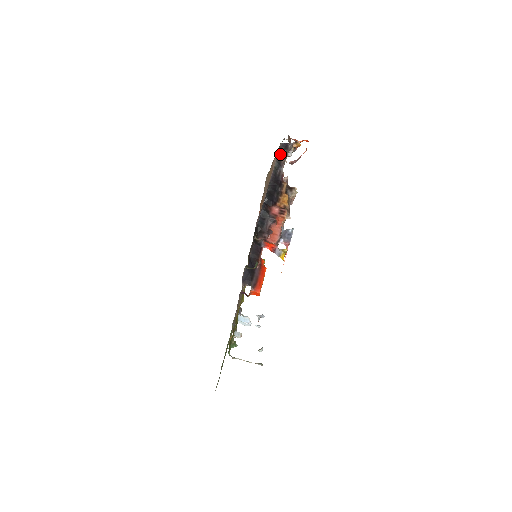
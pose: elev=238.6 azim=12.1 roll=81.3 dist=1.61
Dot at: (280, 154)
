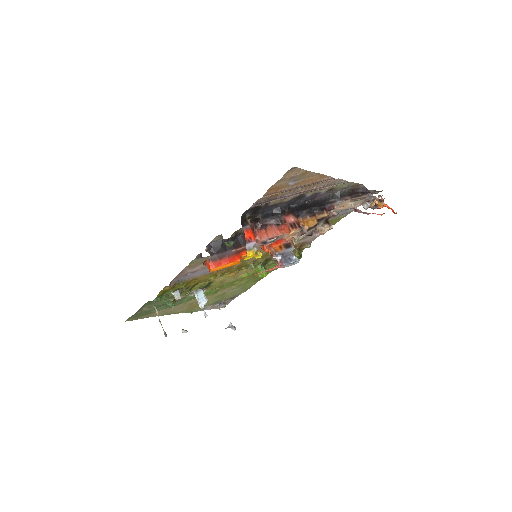
Dot at: (352, 192)
